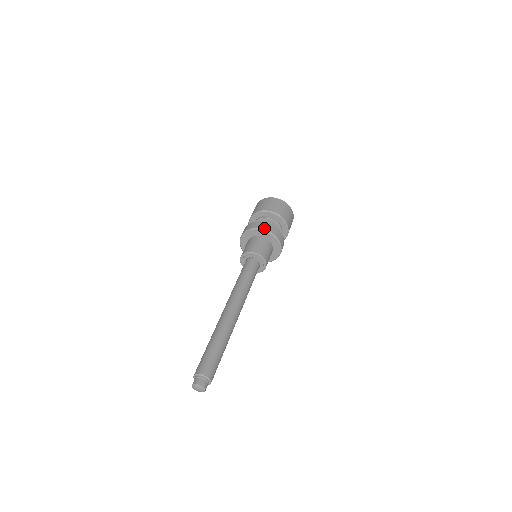
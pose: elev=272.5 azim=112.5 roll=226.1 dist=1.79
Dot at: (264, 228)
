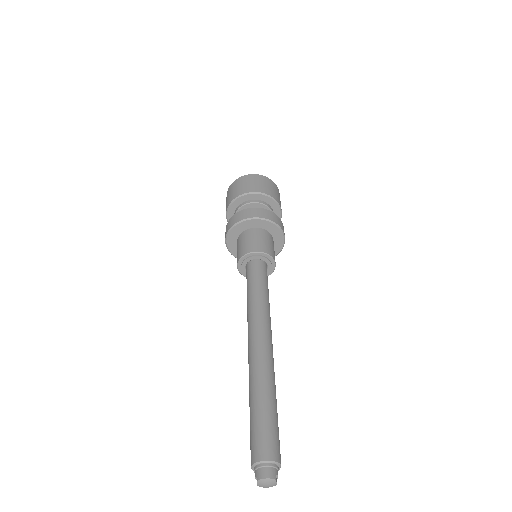
Dot at: occluded
